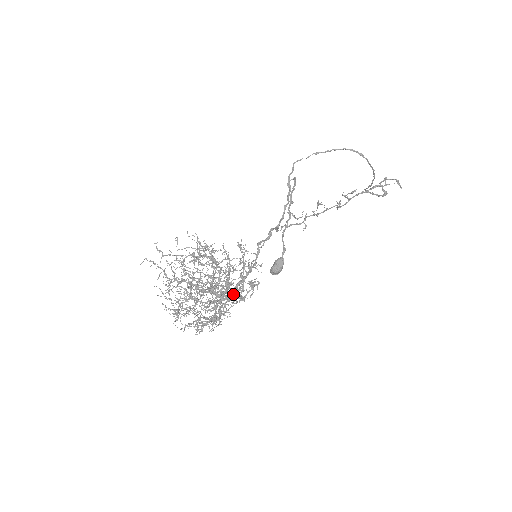
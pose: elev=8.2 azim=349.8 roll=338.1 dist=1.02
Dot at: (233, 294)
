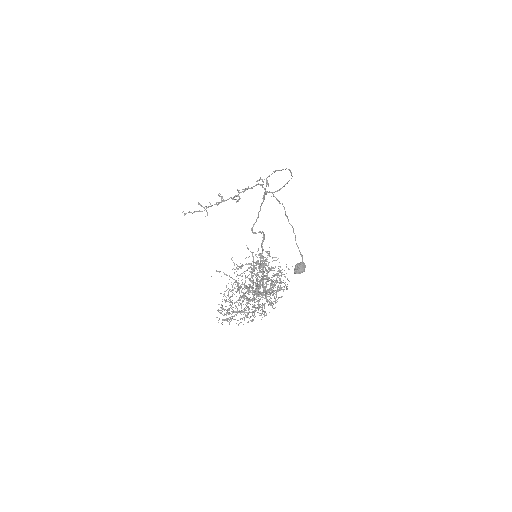
Dot at: occluded
